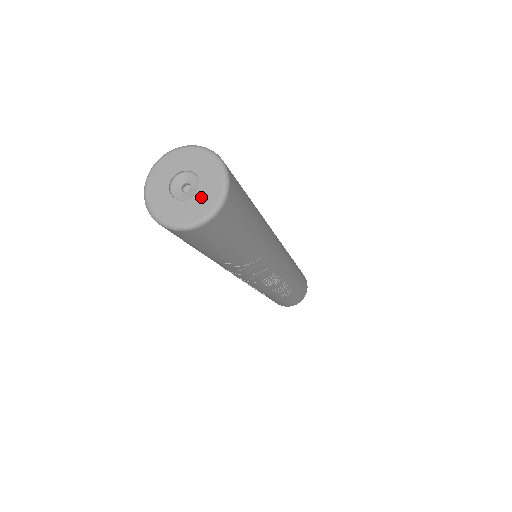
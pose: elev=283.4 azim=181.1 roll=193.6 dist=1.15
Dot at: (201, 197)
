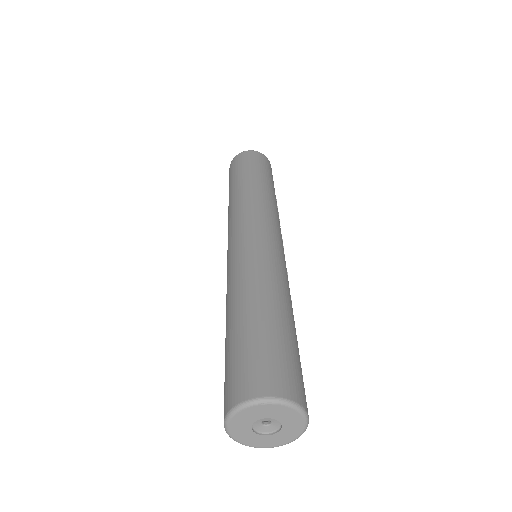
Dot at: (288, 423)
